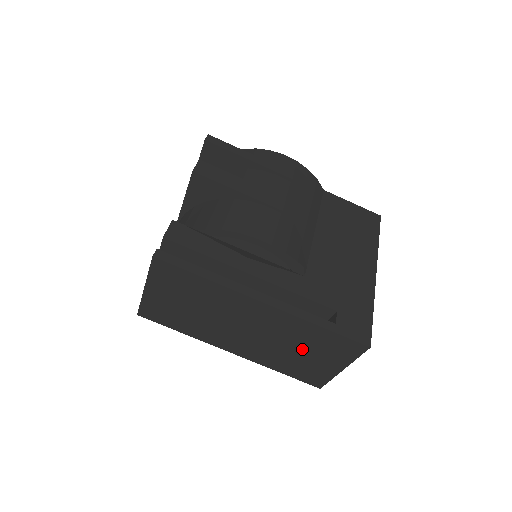
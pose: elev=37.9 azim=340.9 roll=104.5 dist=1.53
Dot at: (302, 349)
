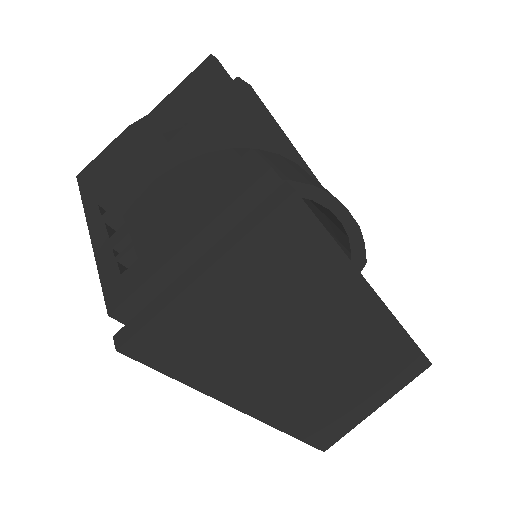
Dot at: (359, 383)
